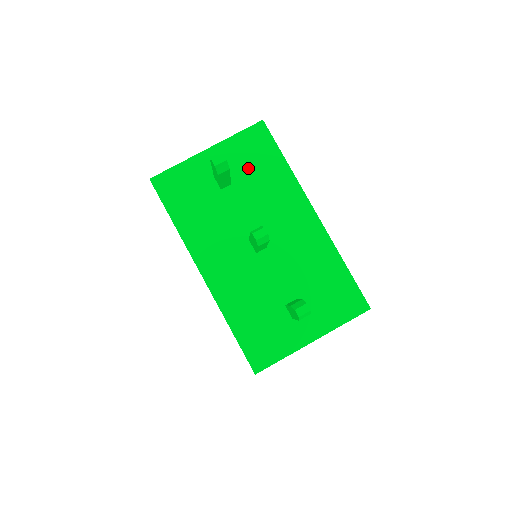
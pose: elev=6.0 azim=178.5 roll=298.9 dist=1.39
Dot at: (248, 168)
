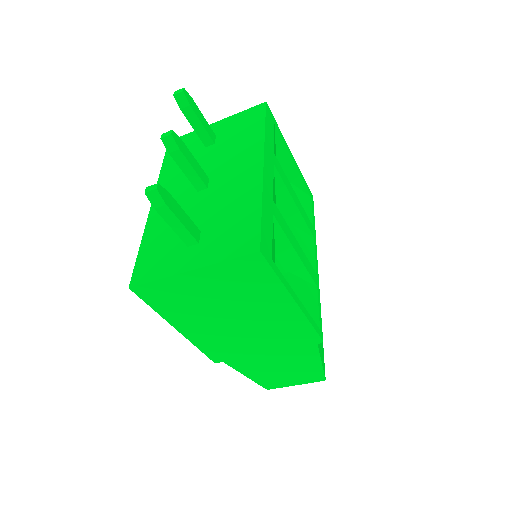
Dot at: (234, 133)
